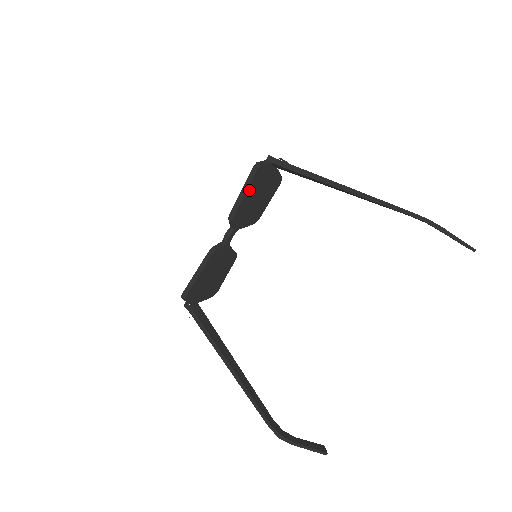
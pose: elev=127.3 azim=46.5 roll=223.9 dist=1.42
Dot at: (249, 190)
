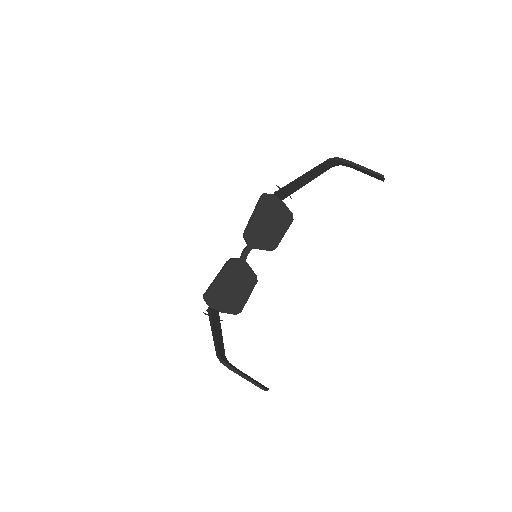
Dot at: (257, 213)
